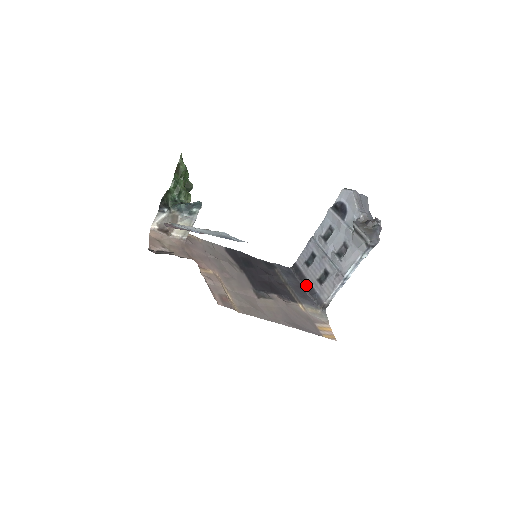
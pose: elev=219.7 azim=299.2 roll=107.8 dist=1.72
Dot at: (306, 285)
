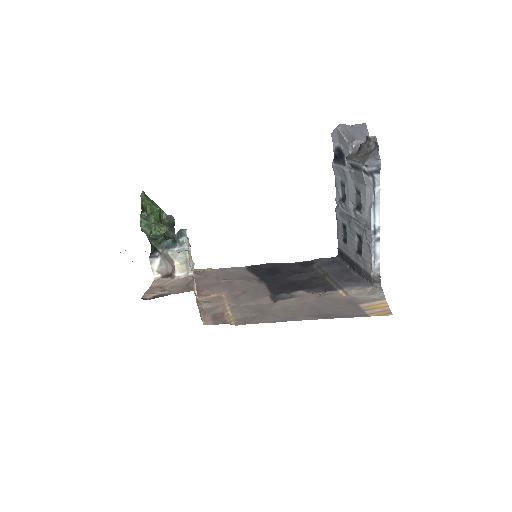
Dot at: (352, 266)
